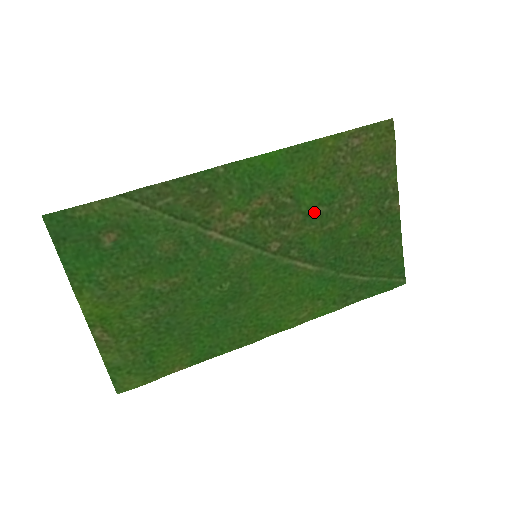
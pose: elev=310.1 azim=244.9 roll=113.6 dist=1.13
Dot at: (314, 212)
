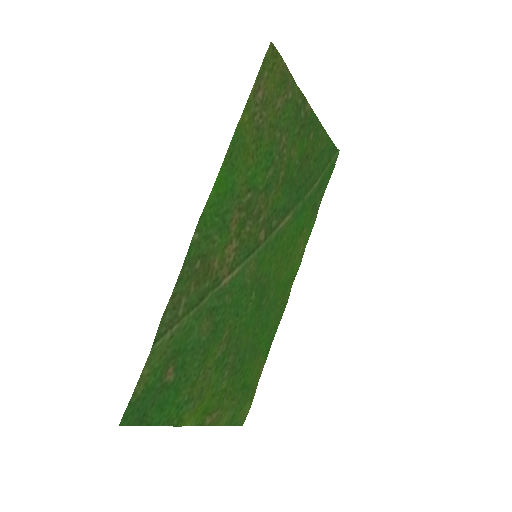
Dot at: (268, 181)
